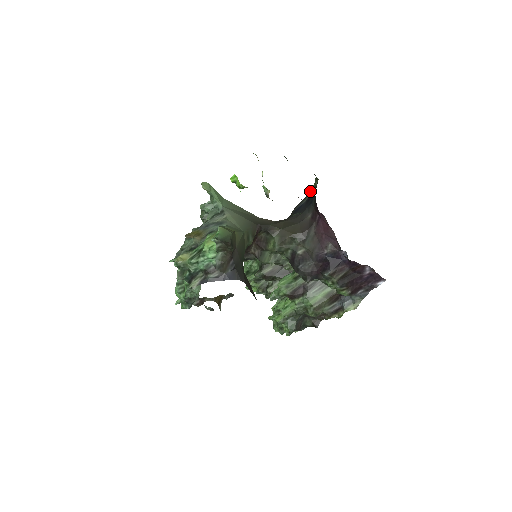
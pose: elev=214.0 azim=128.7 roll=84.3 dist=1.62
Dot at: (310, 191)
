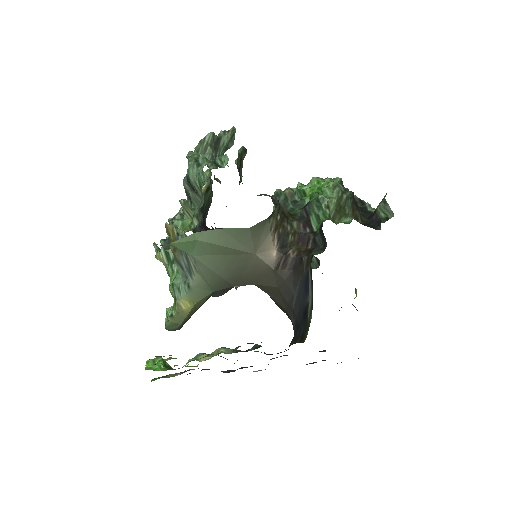
Dot at: (310, 312)
